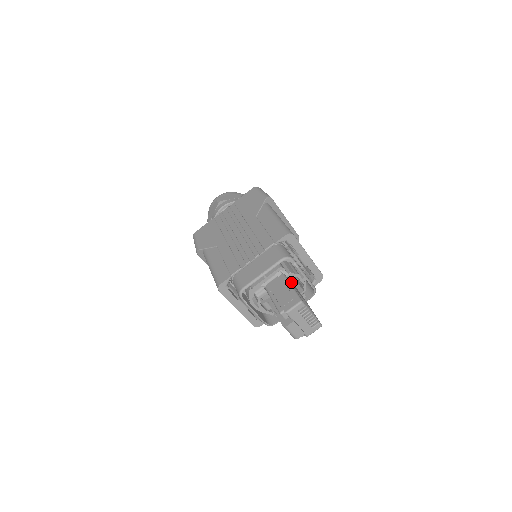
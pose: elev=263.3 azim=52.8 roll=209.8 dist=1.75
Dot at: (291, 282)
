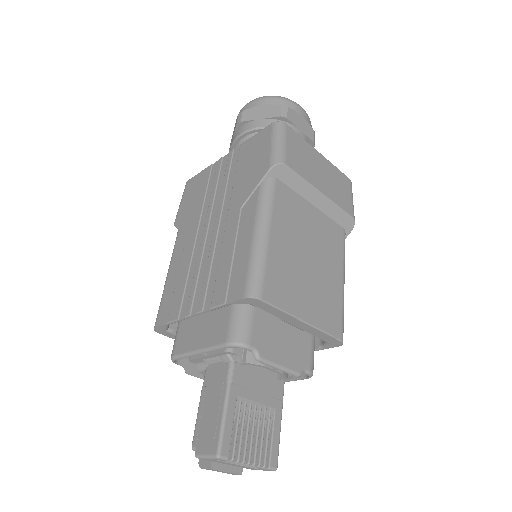
Dot at: occluded
